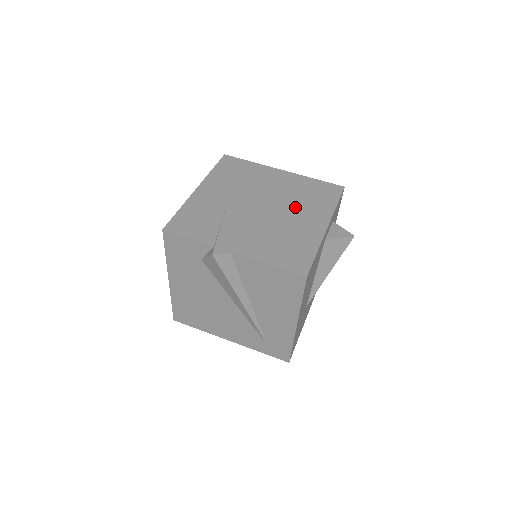
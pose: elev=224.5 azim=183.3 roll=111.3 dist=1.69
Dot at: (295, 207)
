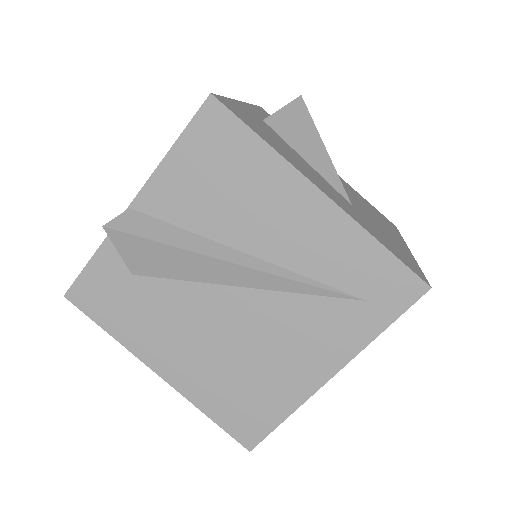
Dot at: occluded
